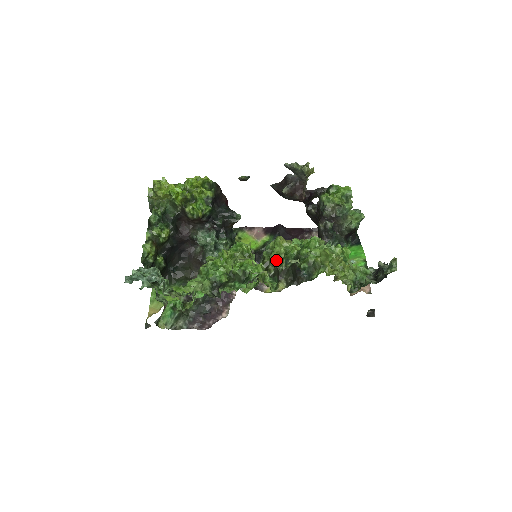
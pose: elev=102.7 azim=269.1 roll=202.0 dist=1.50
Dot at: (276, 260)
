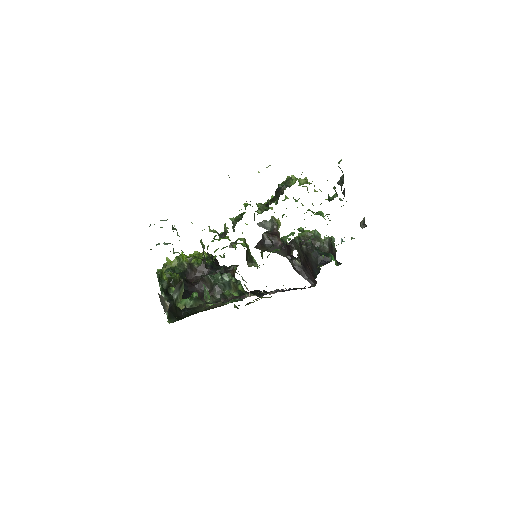
Dot at: (263, 206)
